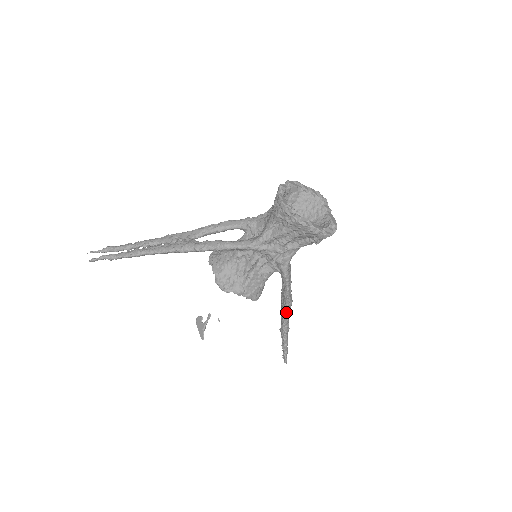
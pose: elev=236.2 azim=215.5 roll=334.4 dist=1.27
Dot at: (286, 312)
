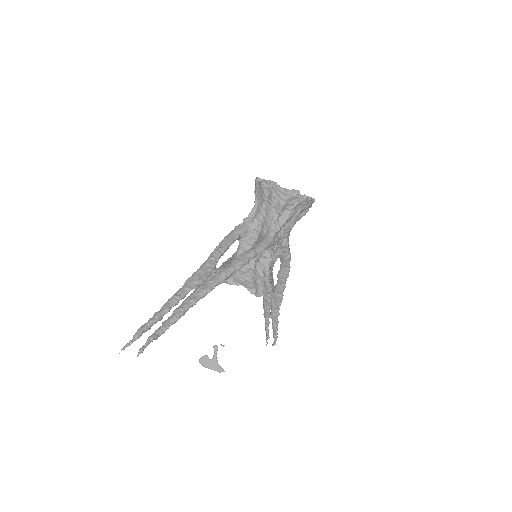
Dot at: occluded
